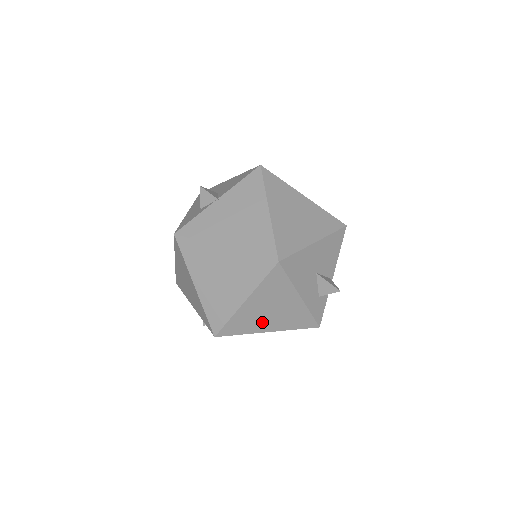
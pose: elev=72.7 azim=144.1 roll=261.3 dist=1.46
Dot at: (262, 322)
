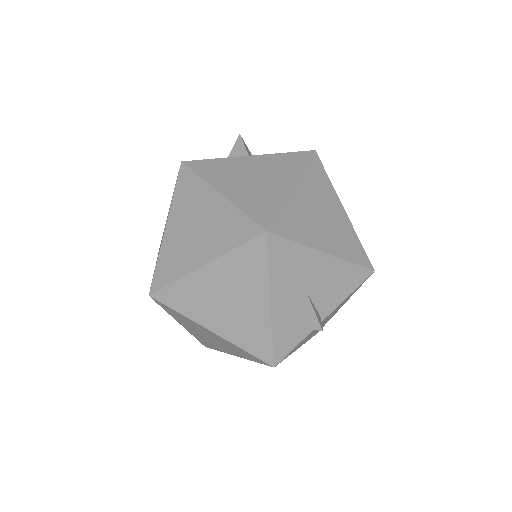
Dot at: (210, 311)
